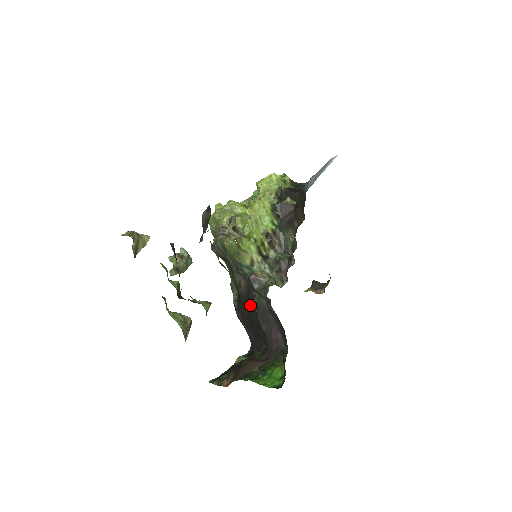
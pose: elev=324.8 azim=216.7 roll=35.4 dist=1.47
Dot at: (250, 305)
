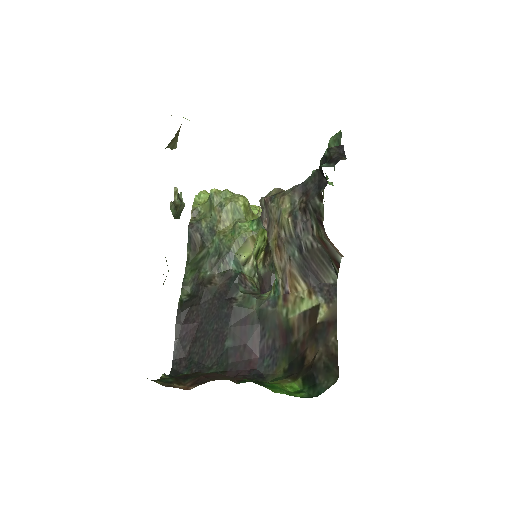
Dot at: (219, 308)
